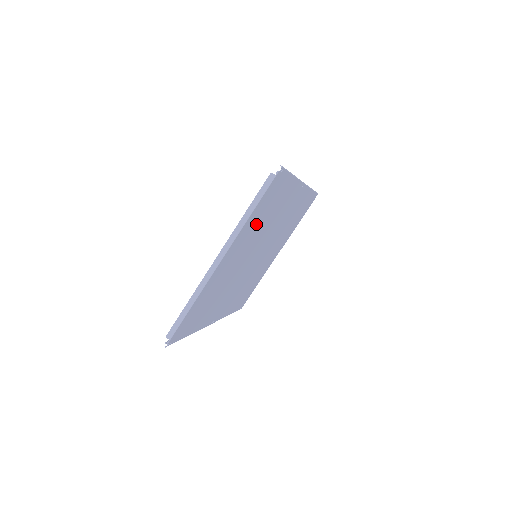
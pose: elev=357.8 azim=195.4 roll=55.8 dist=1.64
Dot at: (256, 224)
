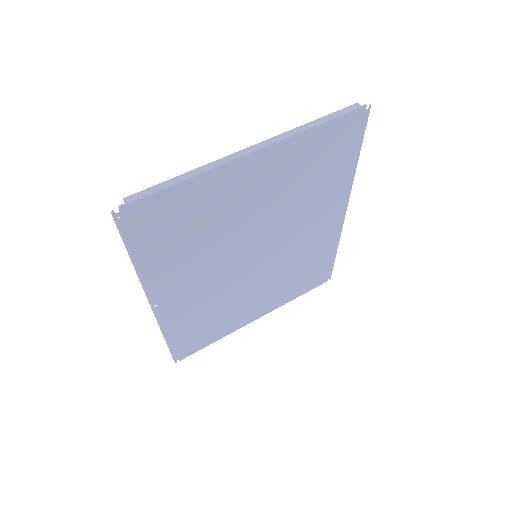
Dot at: (301, 169)
